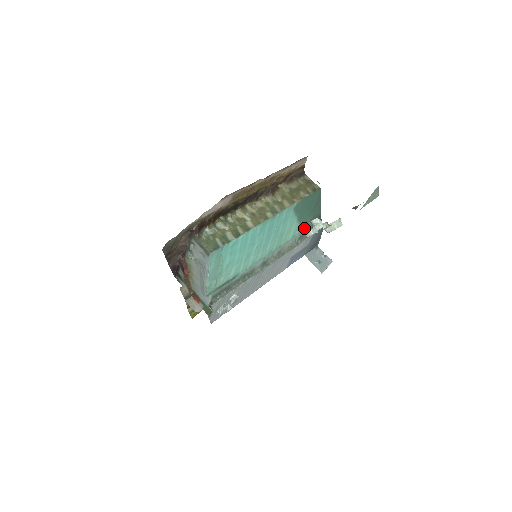
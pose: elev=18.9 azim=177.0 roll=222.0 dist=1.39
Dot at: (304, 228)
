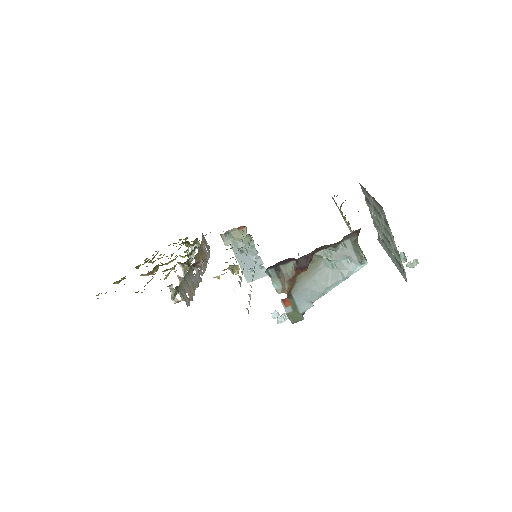
Dot at: occluded
